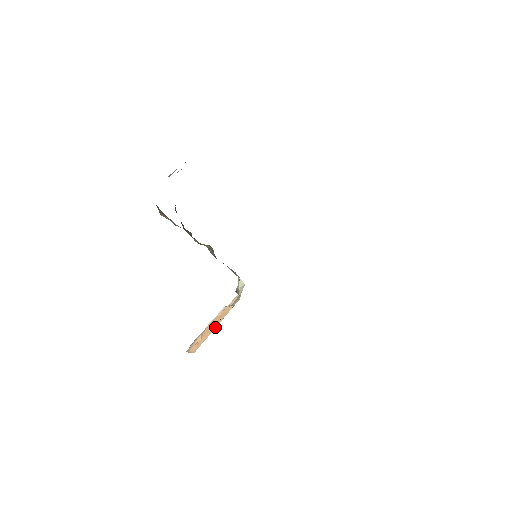
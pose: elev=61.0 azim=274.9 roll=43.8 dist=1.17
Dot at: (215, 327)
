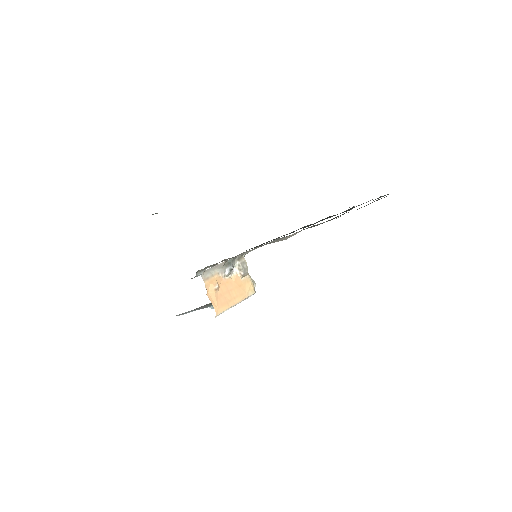
Dot at: (234, 302)
